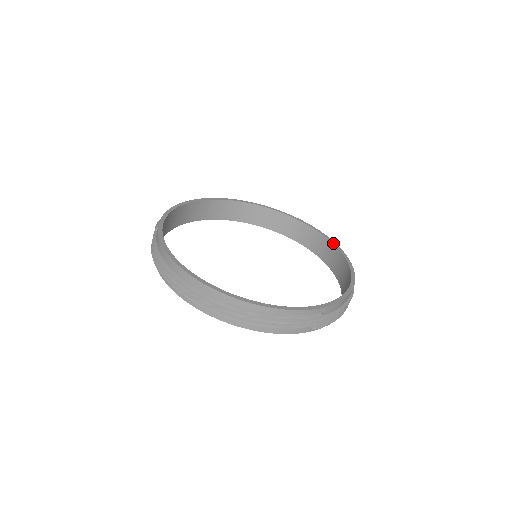
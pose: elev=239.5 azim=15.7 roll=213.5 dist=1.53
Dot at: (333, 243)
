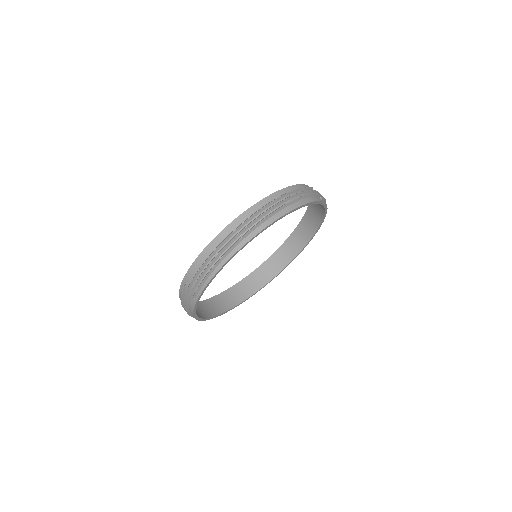
Dot at: occluded
